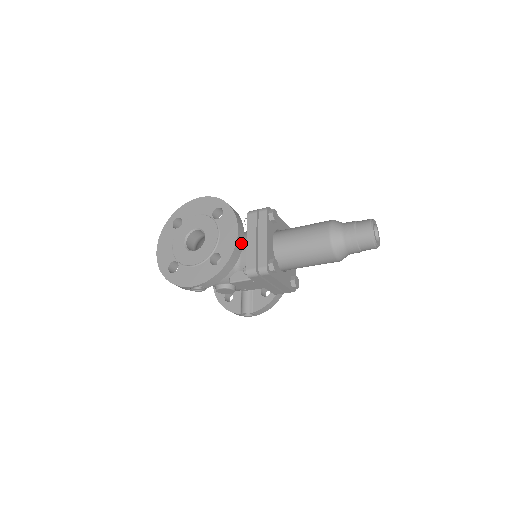
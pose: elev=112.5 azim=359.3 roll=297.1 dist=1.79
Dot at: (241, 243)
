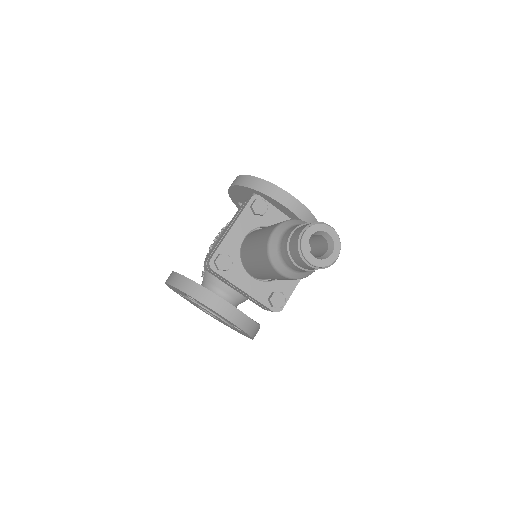
Dot at: (235, 313)
